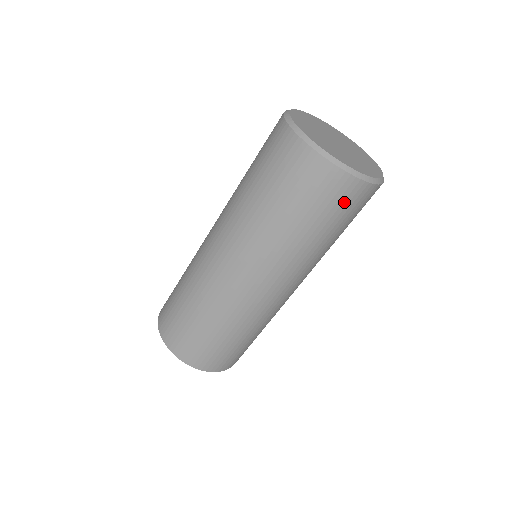
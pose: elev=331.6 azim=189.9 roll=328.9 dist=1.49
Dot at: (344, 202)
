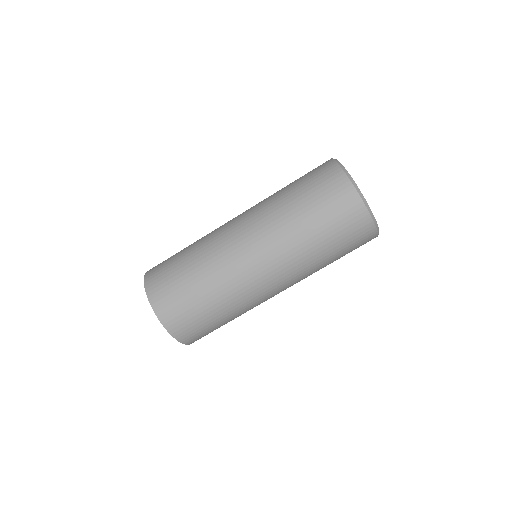
Dot at: occluded
